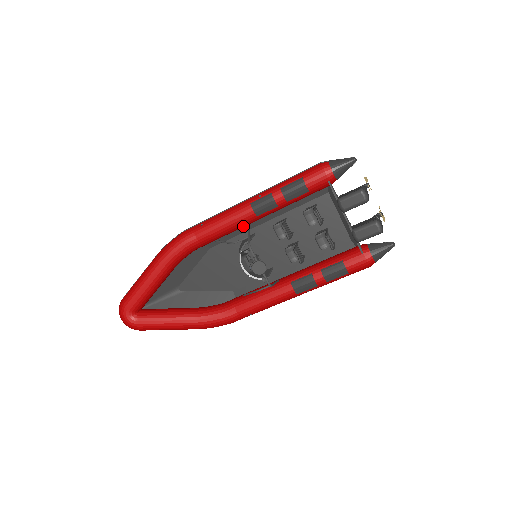
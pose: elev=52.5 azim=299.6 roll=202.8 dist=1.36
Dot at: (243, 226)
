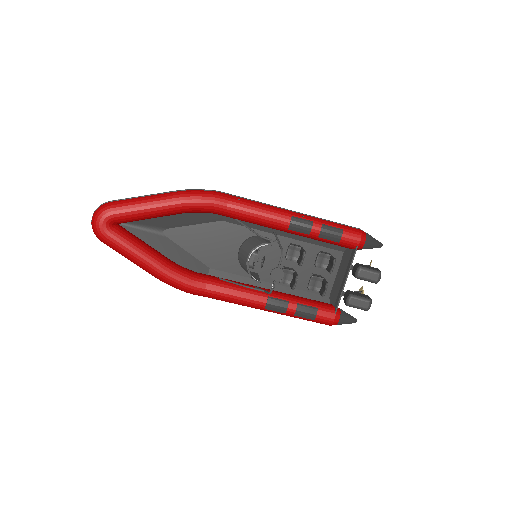
Dot at: (269, 227)
